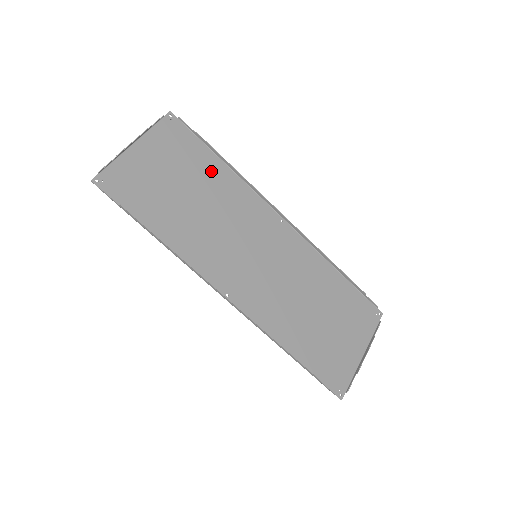
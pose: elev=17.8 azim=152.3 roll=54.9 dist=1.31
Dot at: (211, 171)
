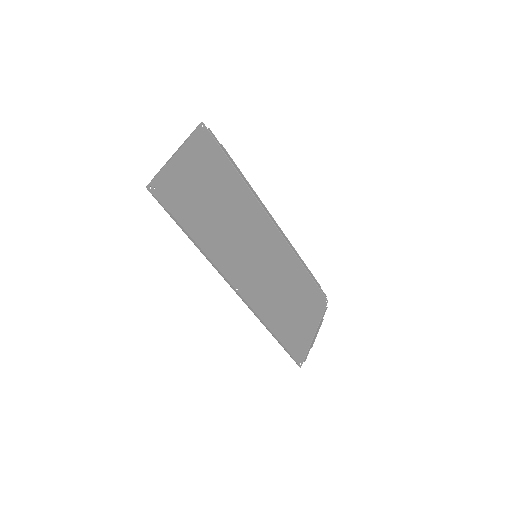
Dot at: (229, 180)
